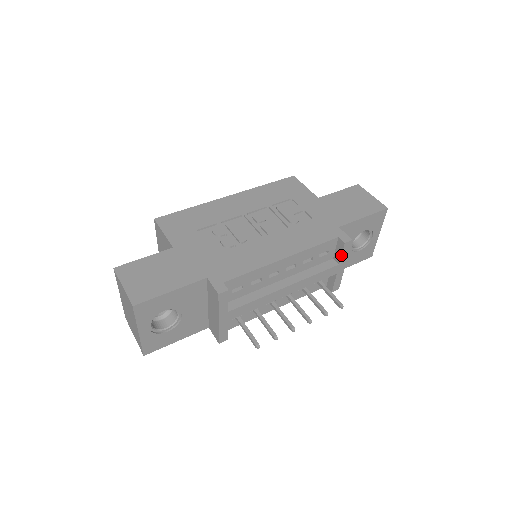
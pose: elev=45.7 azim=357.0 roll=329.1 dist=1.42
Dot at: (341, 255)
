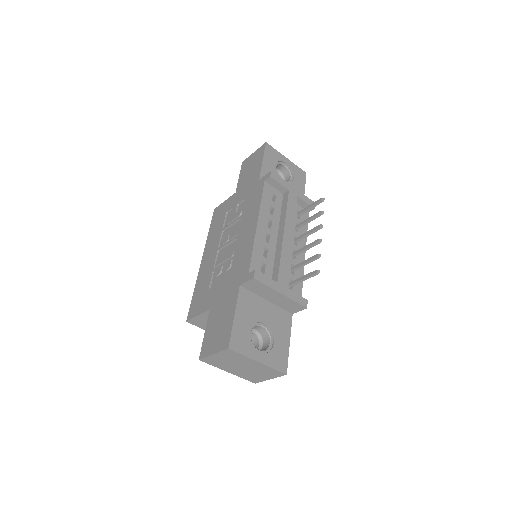
Dot at: (281, 185)
